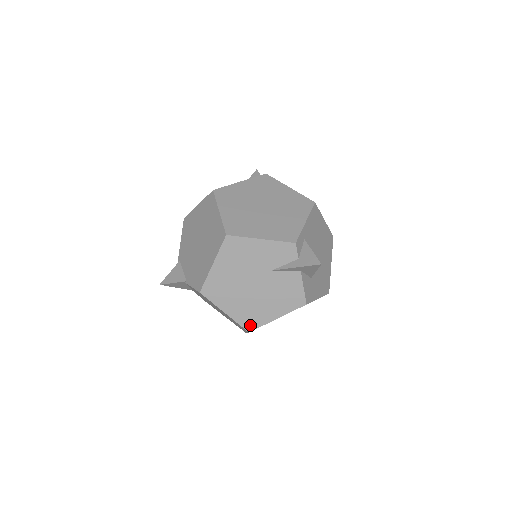
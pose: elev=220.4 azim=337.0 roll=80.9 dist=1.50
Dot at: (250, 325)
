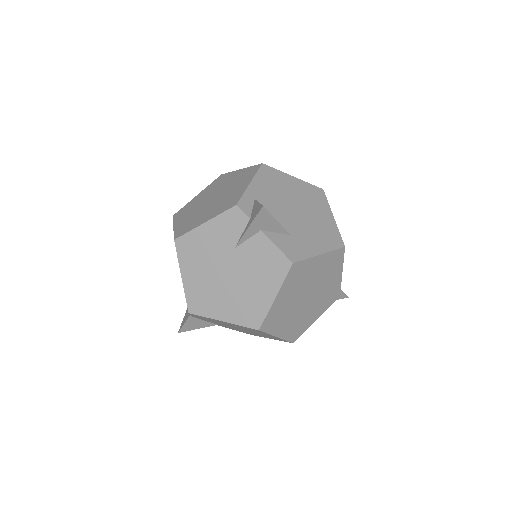
Dot at: (254, 321)
